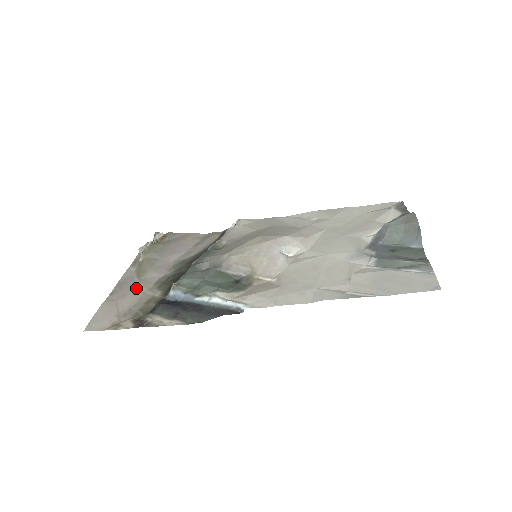
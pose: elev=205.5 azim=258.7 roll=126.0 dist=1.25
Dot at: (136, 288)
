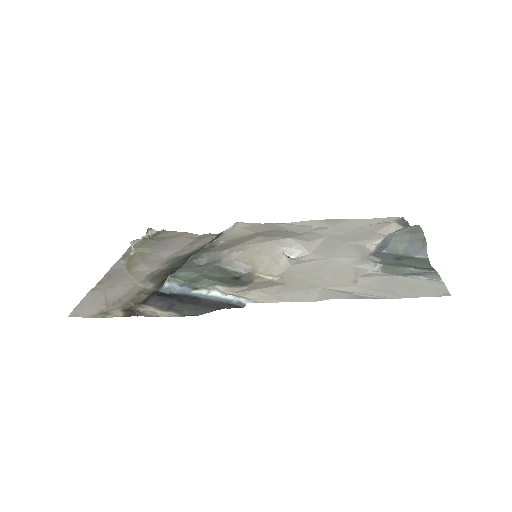
Dot at: (126, 279)
